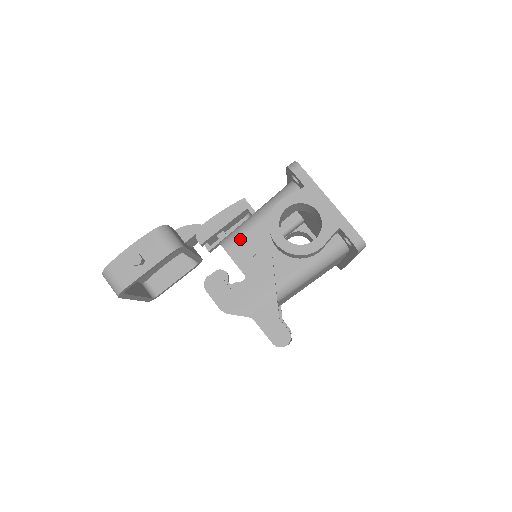
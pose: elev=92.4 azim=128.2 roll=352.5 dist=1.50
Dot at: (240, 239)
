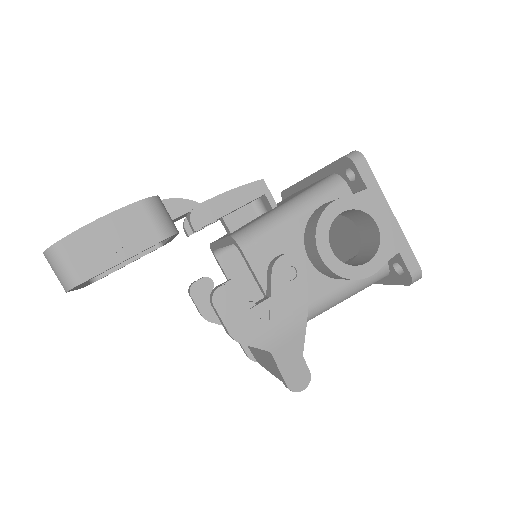
Dot at: (264, 239)
